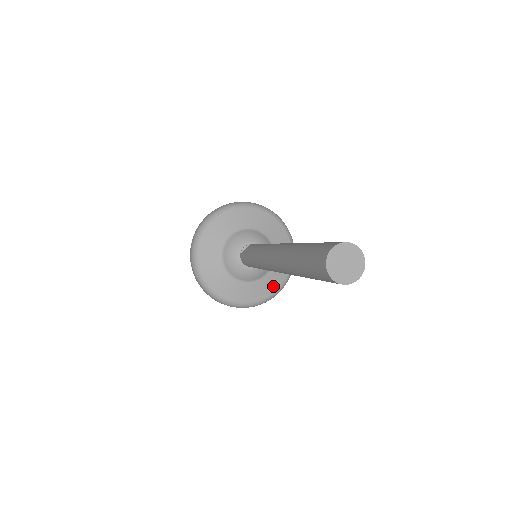
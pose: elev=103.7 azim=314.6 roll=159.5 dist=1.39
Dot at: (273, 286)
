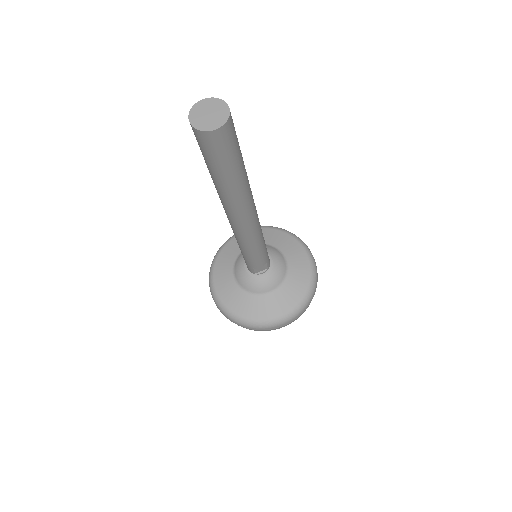
Dot at: (276, 310)
